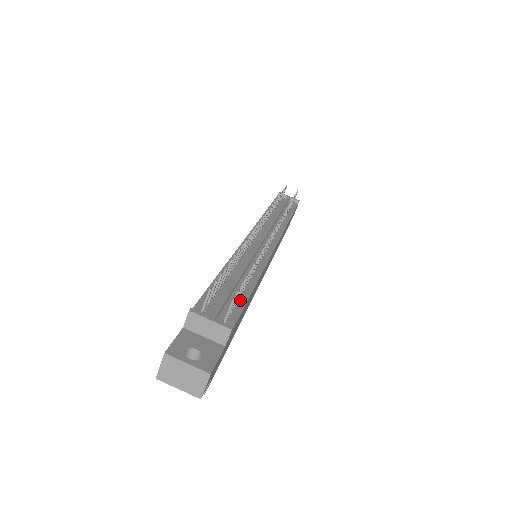
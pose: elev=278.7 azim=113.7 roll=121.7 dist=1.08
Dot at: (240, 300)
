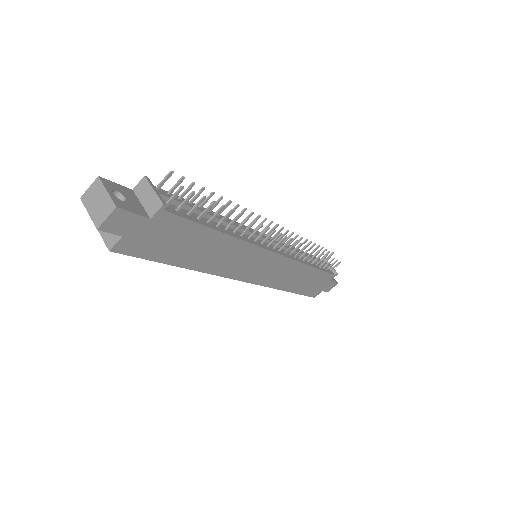
Dot at: (197, 219)
